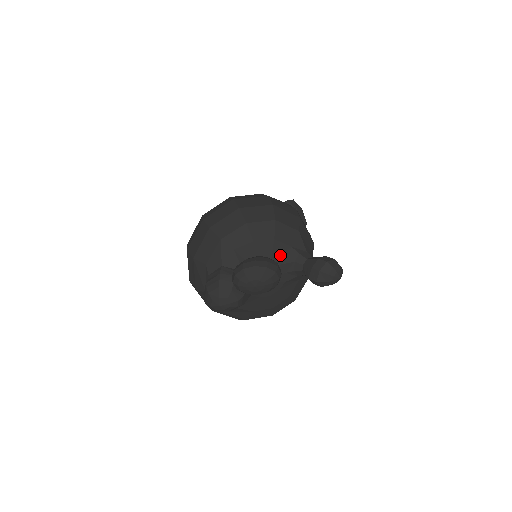
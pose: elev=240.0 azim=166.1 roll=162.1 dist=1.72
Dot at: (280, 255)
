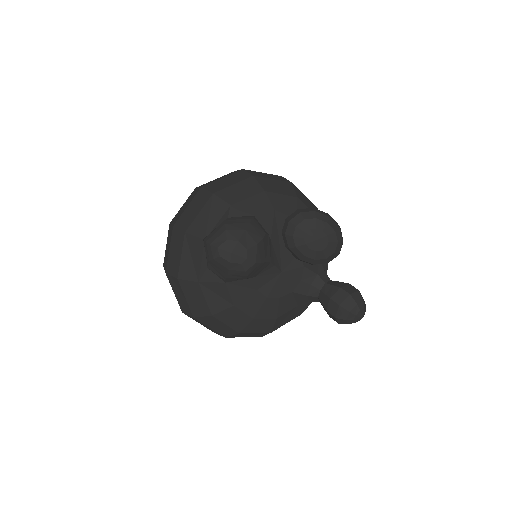
Dot at: occluded
